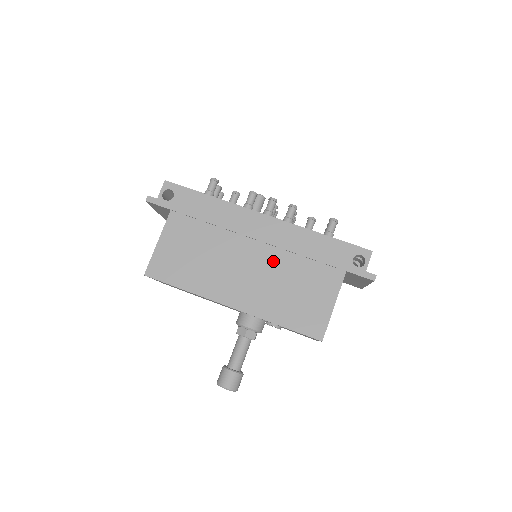
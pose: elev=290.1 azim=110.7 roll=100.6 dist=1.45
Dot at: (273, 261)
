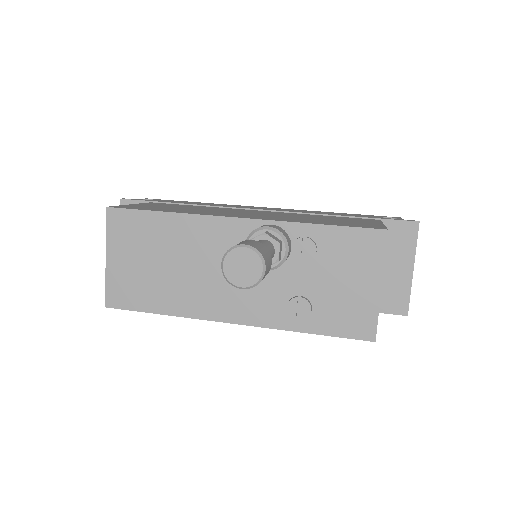
Dot at: (286, 214)
